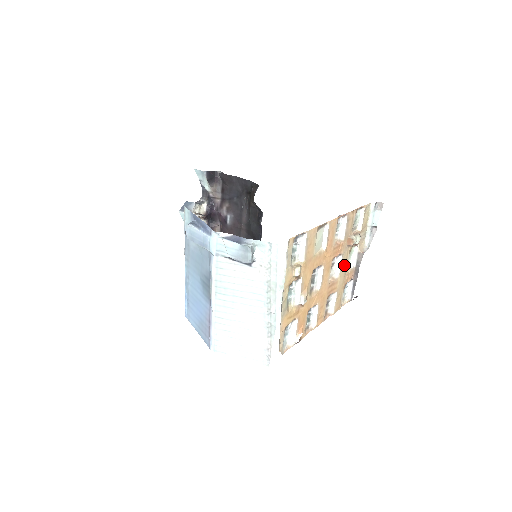
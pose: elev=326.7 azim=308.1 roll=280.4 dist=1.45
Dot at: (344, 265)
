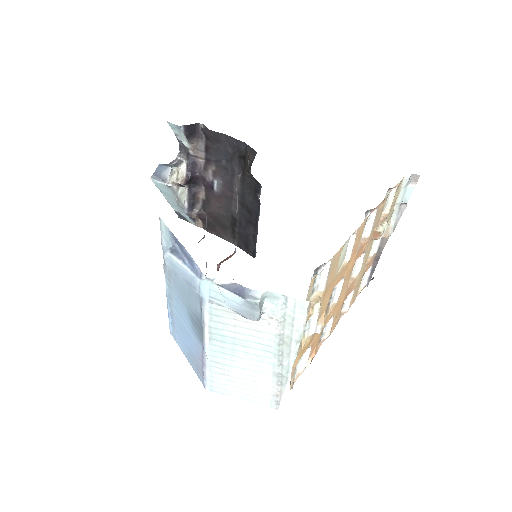
Dot at: (365, 259)
